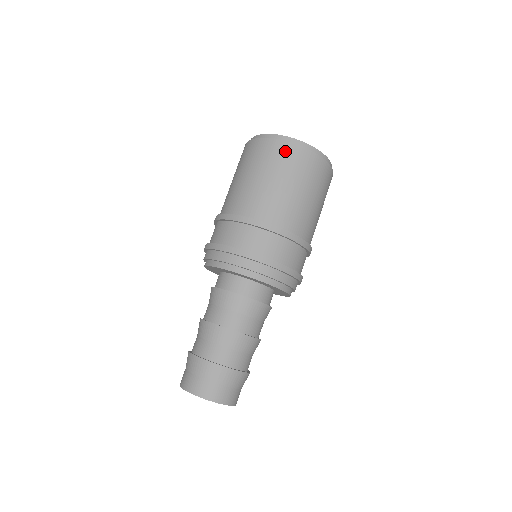
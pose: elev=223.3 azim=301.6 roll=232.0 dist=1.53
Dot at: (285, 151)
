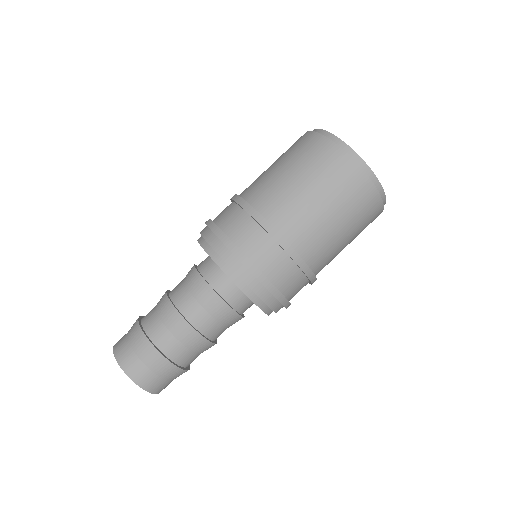
Dot at: (335, 159)
